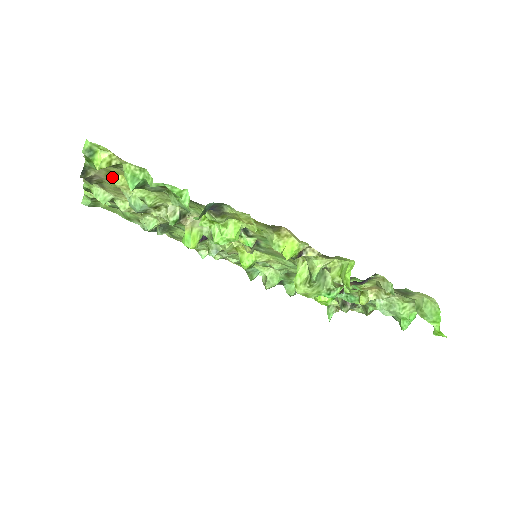
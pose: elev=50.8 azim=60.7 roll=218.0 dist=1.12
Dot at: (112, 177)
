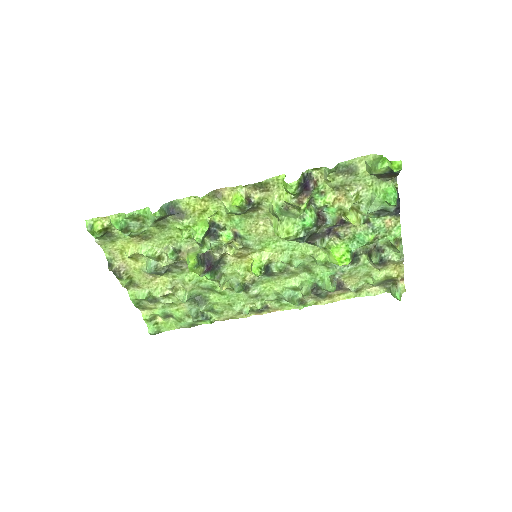
Dot at: (128, 260)
